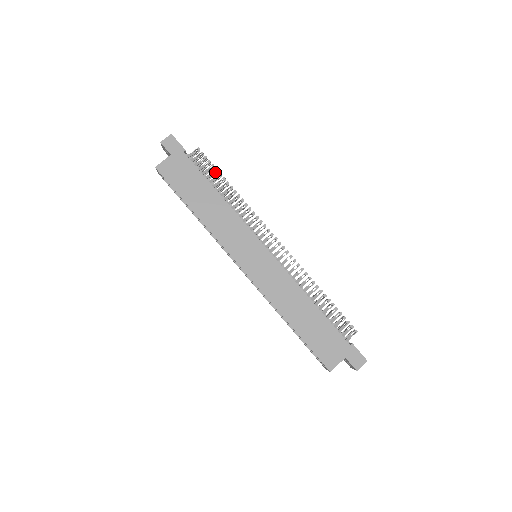
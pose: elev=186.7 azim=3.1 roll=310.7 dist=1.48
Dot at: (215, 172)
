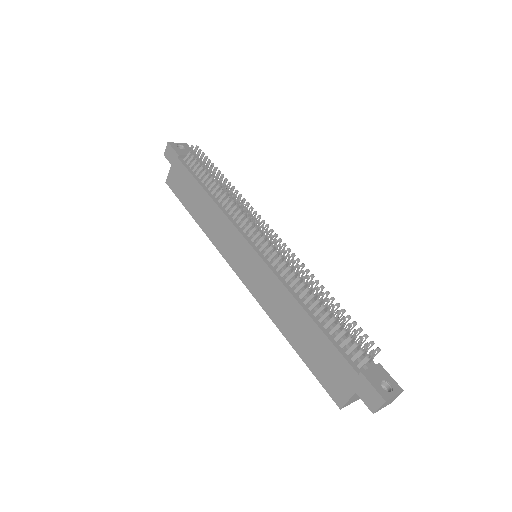
Dot at: (207, 167)
